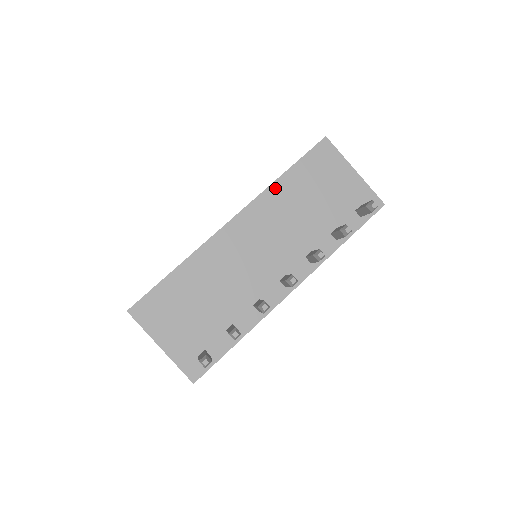
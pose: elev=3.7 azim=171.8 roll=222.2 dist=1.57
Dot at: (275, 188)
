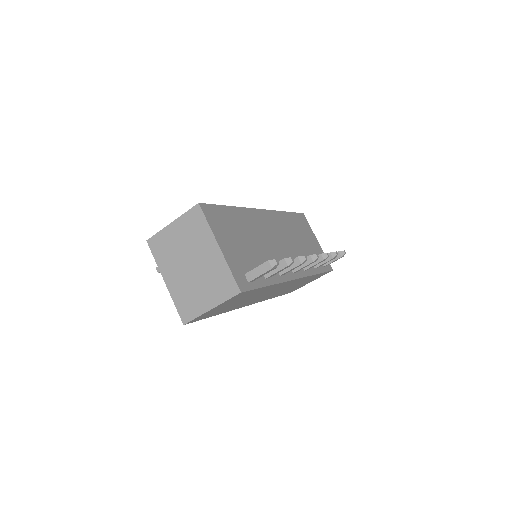
Dot at: (283, 215)
